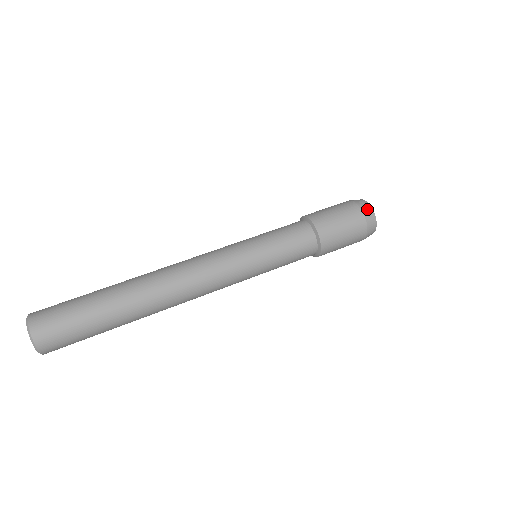
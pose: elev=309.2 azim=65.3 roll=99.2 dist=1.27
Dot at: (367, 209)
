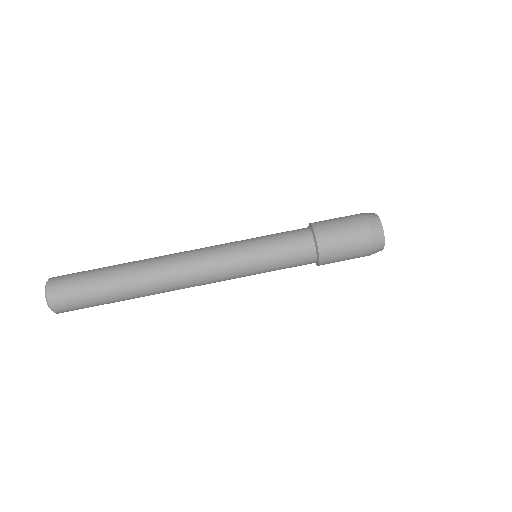
Dot at: (377, 228)
